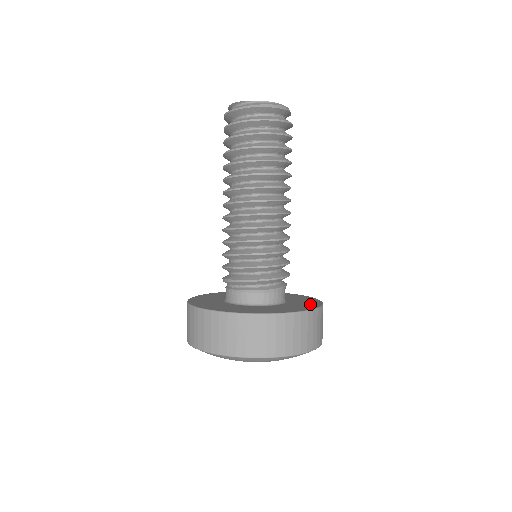
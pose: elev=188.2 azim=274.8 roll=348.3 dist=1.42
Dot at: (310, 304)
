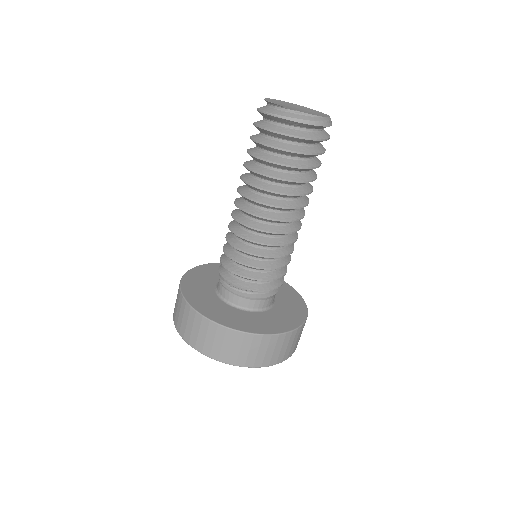
Dot at: (296, 314)
